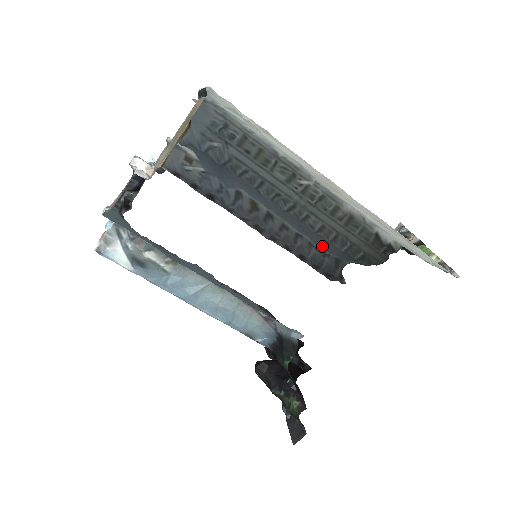
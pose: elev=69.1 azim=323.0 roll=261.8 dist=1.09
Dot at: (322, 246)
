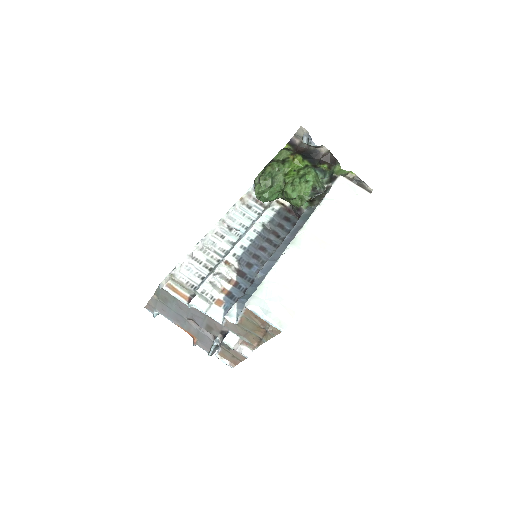
Dot at: (295, 230)
